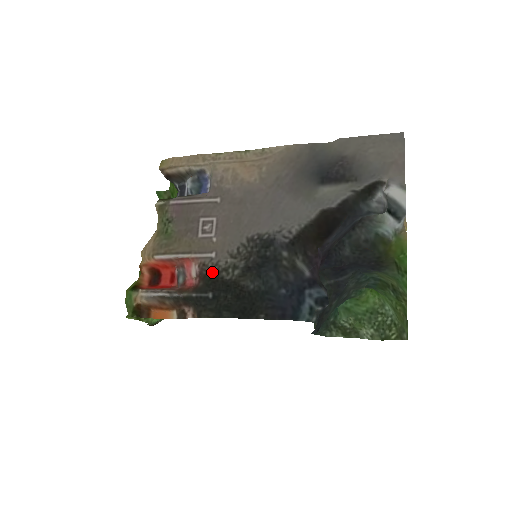
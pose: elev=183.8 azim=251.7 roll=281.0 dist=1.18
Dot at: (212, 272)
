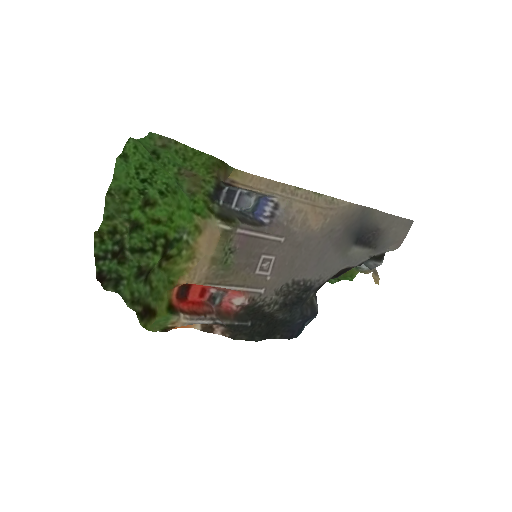
Dot at: (258, 306)
